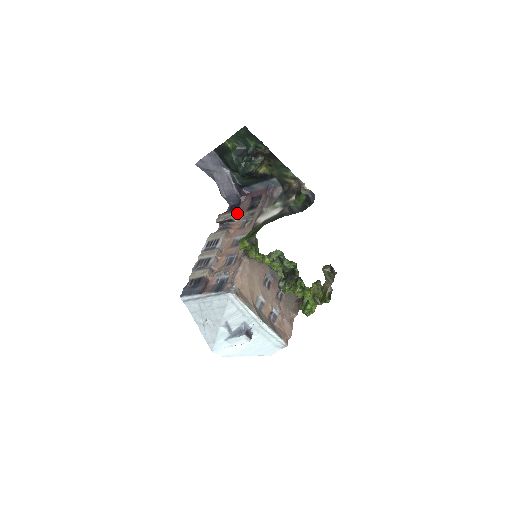
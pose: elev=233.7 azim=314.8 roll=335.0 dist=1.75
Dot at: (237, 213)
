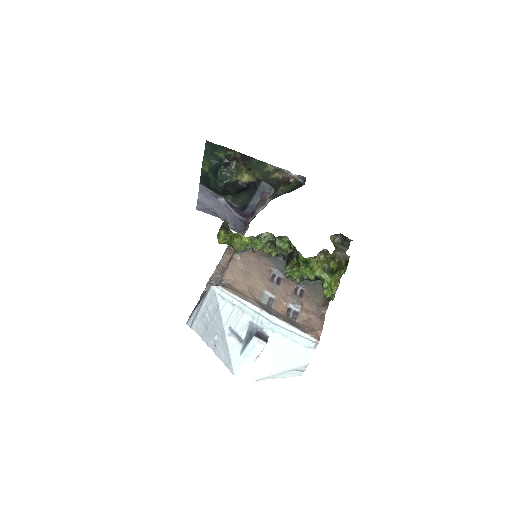
Dot at: (241, 233)
